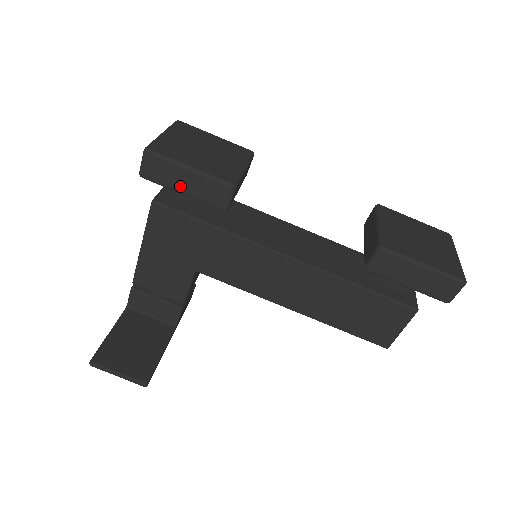
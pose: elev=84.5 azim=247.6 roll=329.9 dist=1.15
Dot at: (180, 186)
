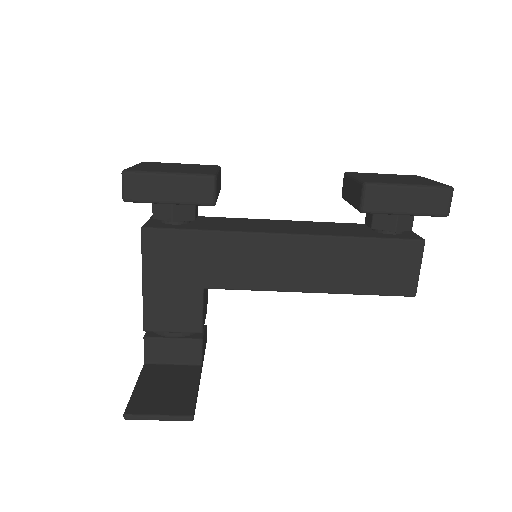
Dot at: (164, 195)
